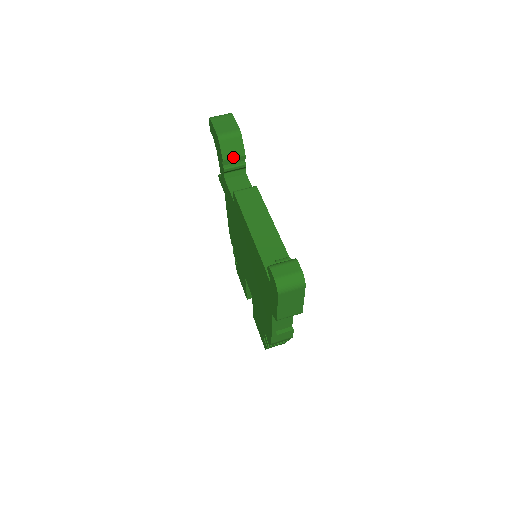
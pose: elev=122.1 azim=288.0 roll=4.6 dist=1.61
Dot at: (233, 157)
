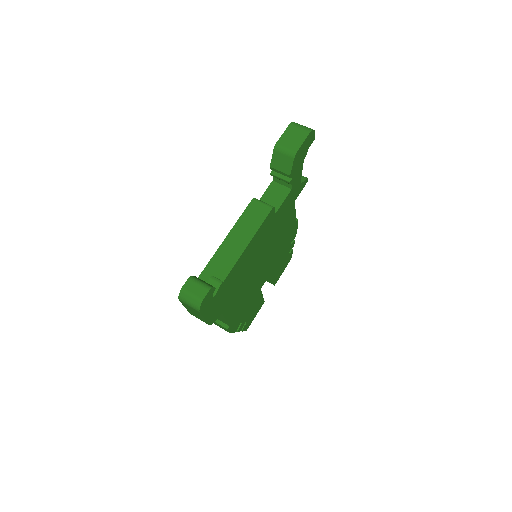
Dot at: (279, 170)
